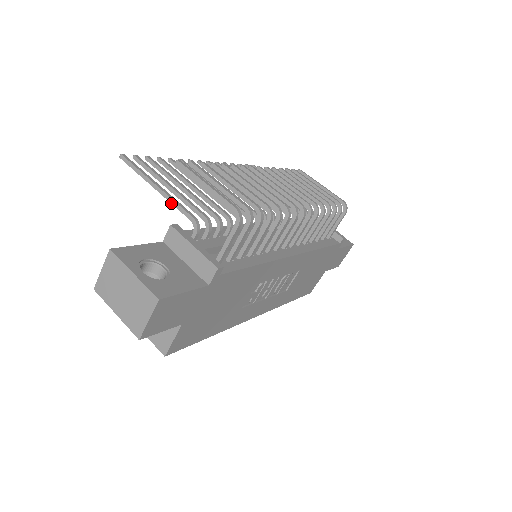
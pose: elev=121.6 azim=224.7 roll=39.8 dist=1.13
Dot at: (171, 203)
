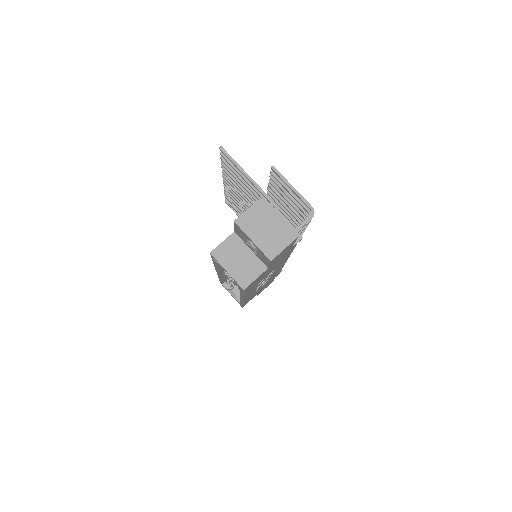
Dot at: (260, 191)
